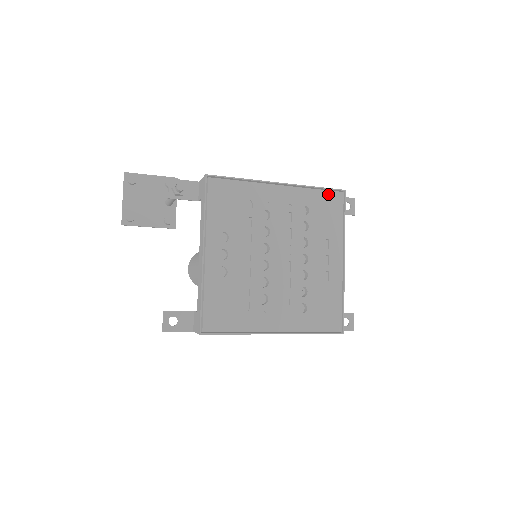
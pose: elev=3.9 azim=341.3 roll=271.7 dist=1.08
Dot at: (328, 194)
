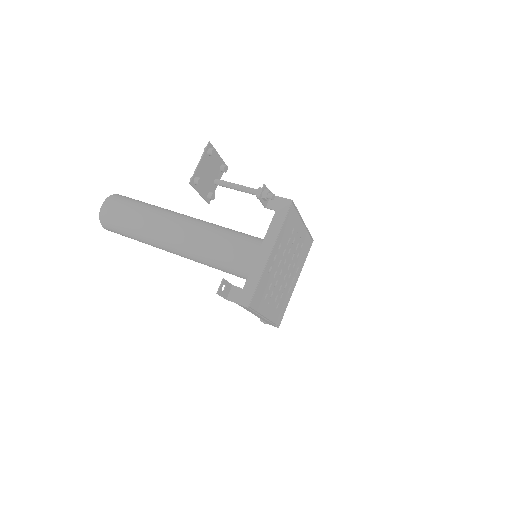
Dot at: (310, 239)
